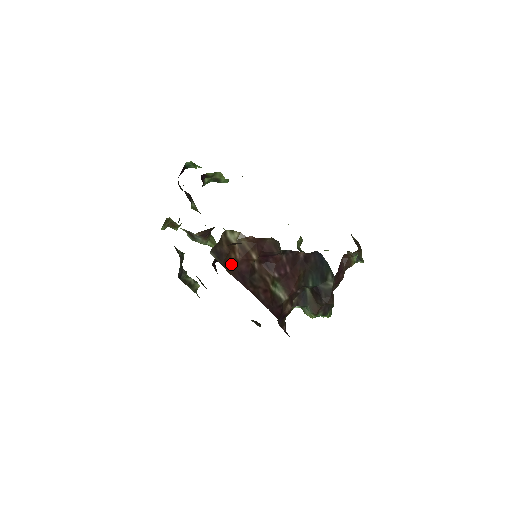
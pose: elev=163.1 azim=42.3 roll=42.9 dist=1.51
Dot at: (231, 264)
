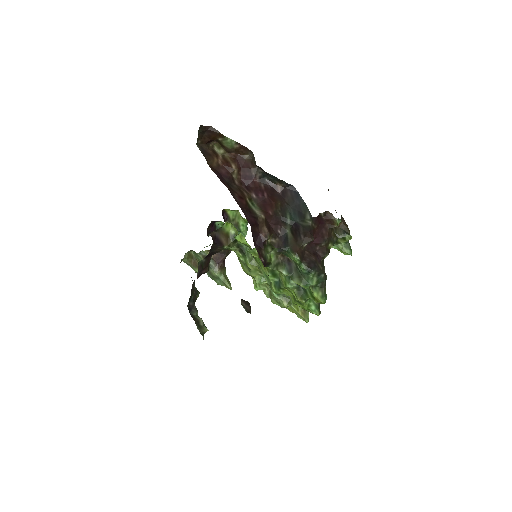
Dot at: (213, 165)
